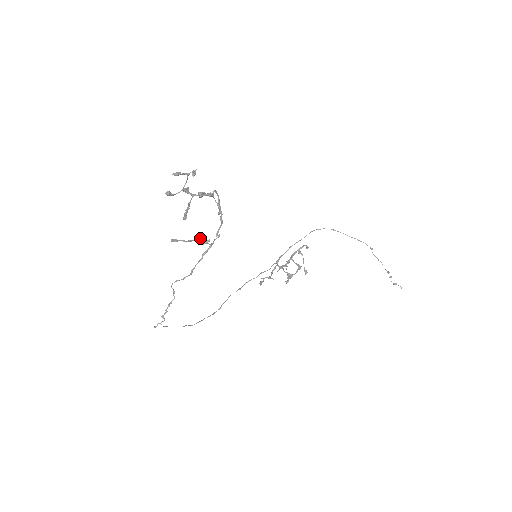
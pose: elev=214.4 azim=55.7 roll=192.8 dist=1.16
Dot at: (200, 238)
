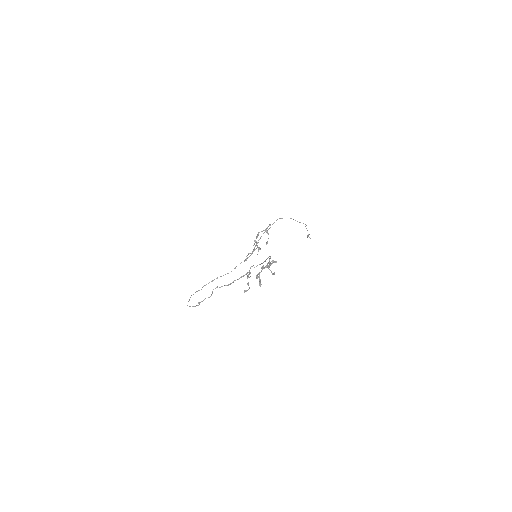
Dot at: occluded
